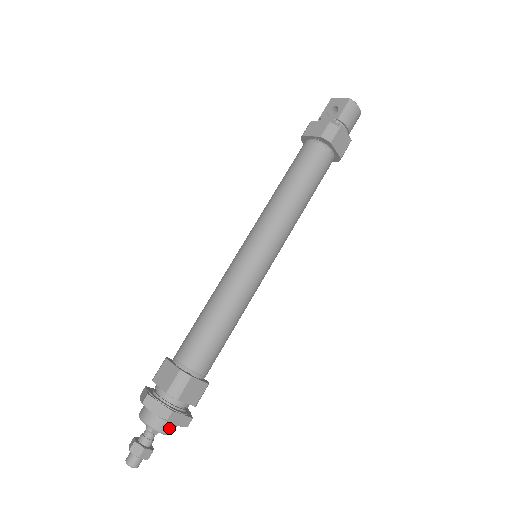
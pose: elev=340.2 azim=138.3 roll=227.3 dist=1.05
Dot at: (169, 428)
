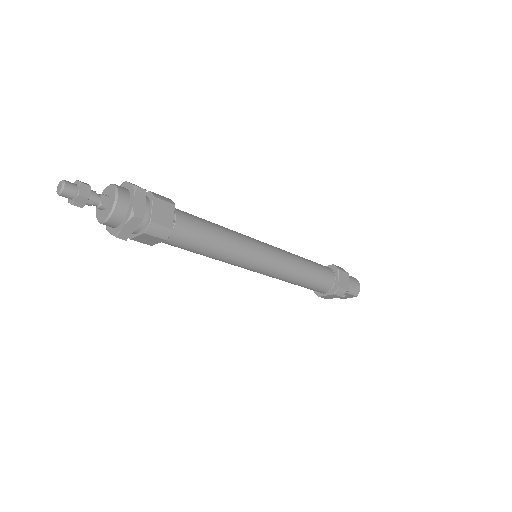
Dot at: (124, 200)
